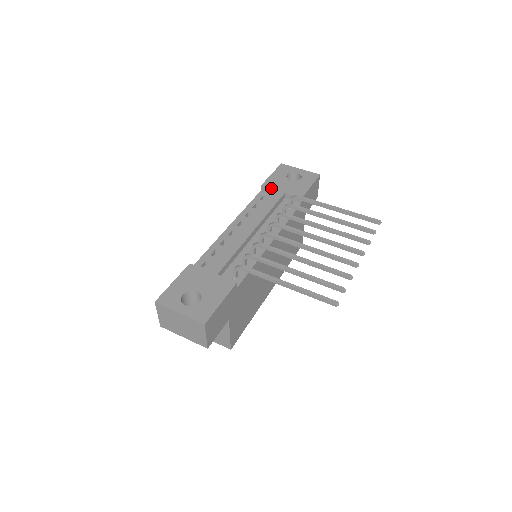
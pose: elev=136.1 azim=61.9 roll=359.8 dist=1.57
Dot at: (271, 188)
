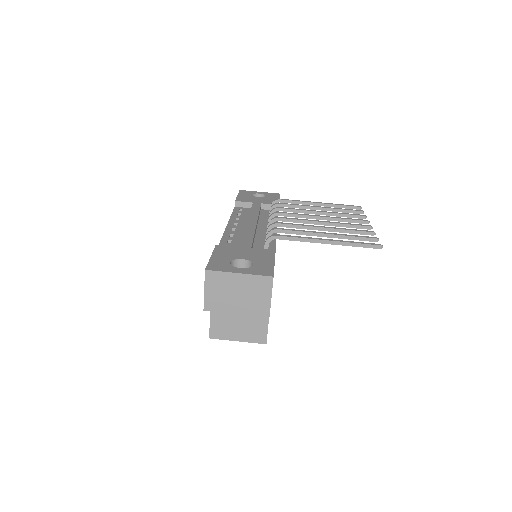
Dot at: (246, 201)
